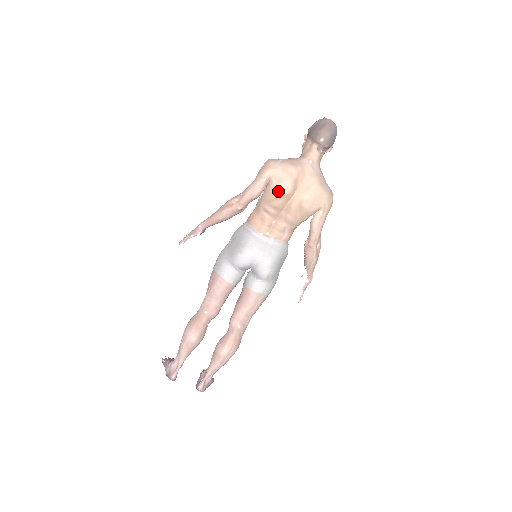
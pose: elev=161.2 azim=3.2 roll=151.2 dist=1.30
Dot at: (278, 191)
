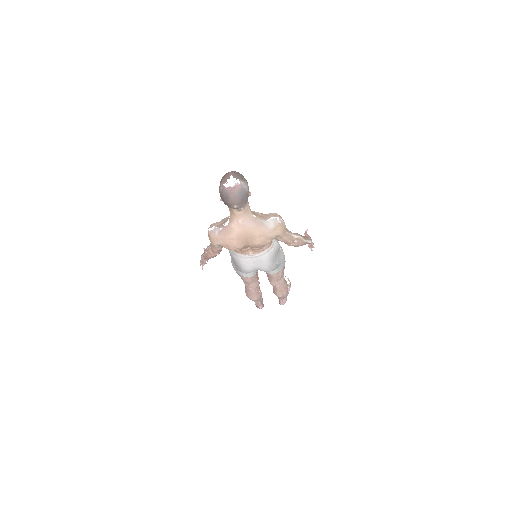
Dot at: occluded
